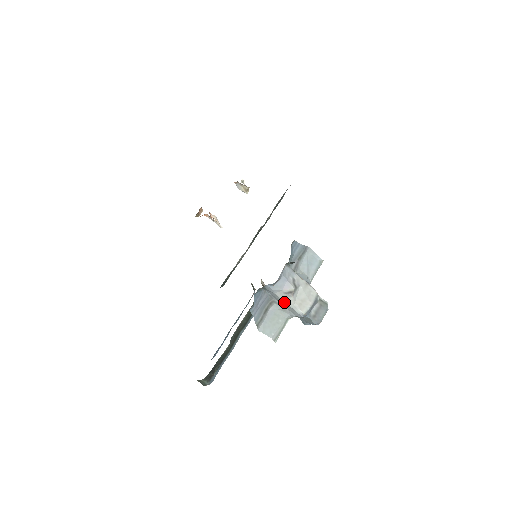
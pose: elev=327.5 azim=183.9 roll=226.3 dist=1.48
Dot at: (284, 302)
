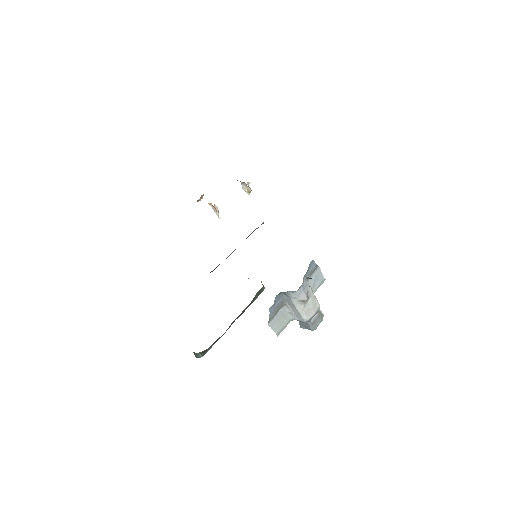
Dot at: (295, 307)
